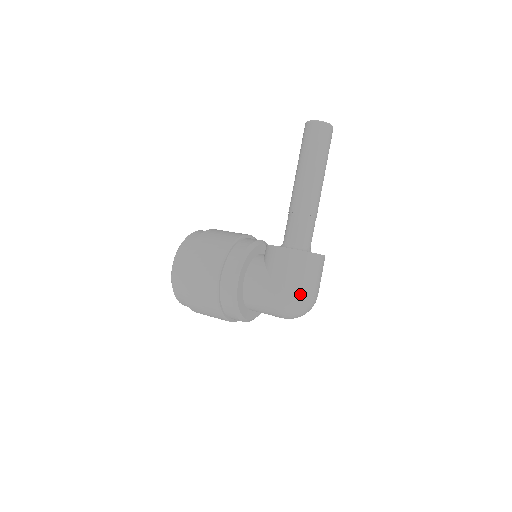
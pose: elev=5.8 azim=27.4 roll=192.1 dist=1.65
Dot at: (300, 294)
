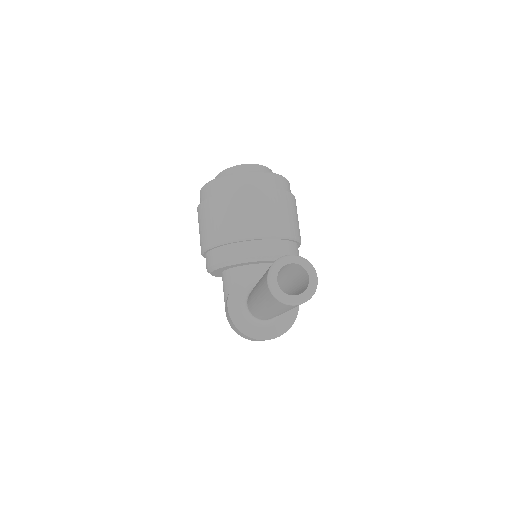
Dot at: (238, 334)
